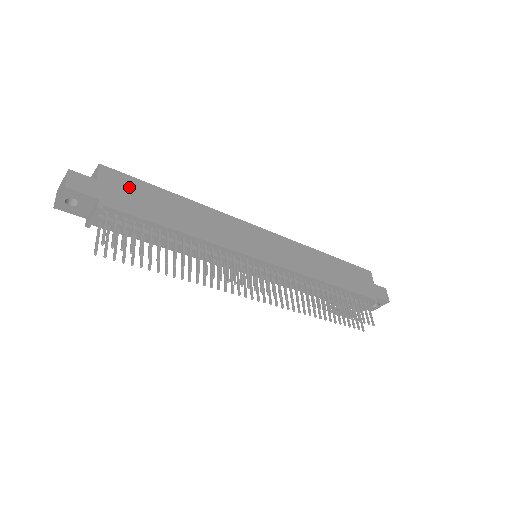
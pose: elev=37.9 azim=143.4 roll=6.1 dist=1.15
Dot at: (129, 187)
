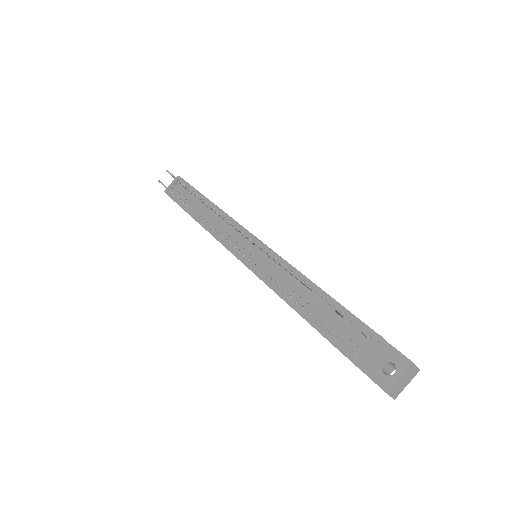
Dot at: occluded
